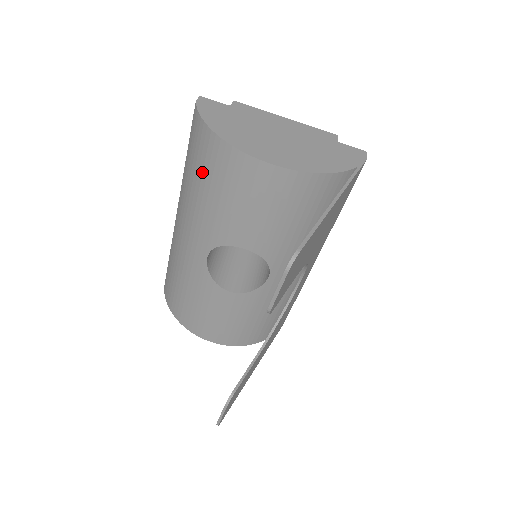
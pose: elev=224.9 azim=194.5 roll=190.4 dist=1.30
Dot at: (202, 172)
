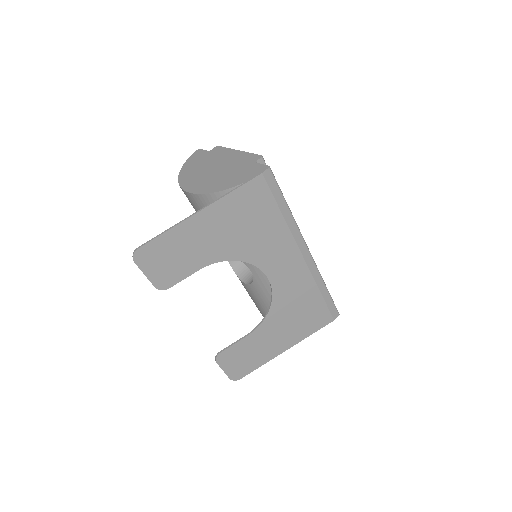
Dot at: occluded
